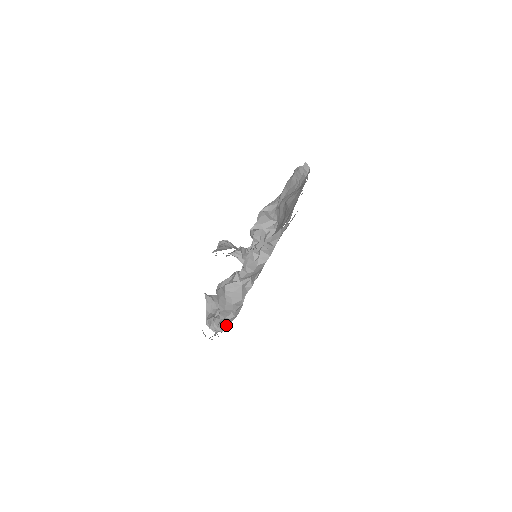
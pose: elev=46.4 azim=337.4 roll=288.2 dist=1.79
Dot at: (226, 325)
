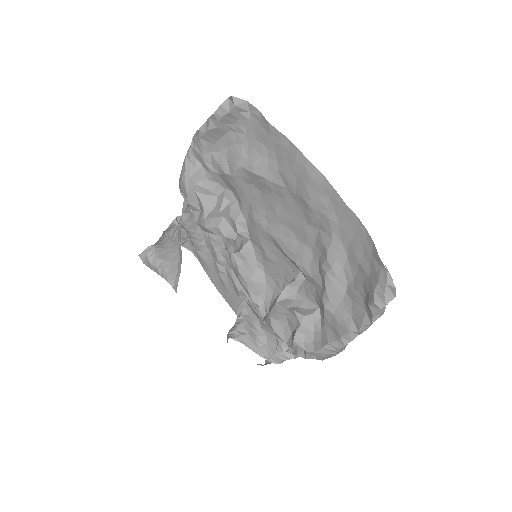
Dot at: occluded
